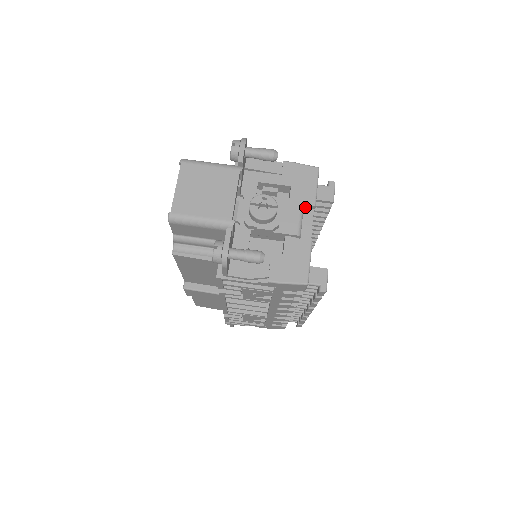
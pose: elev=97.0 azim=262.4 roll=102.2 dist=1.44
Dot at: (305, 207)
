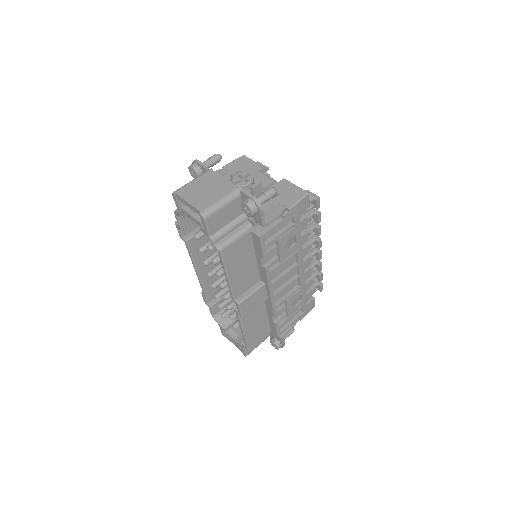
Dot at: occluded
